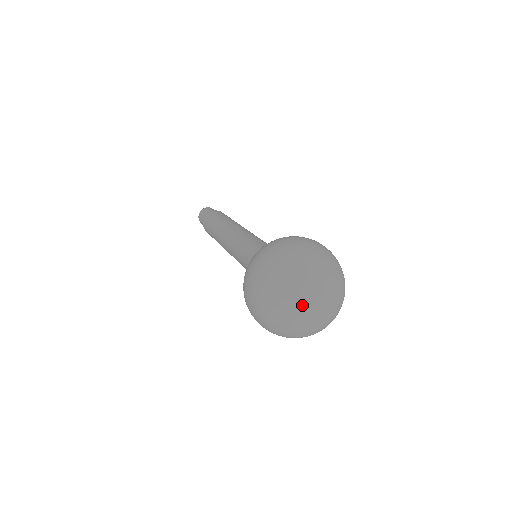
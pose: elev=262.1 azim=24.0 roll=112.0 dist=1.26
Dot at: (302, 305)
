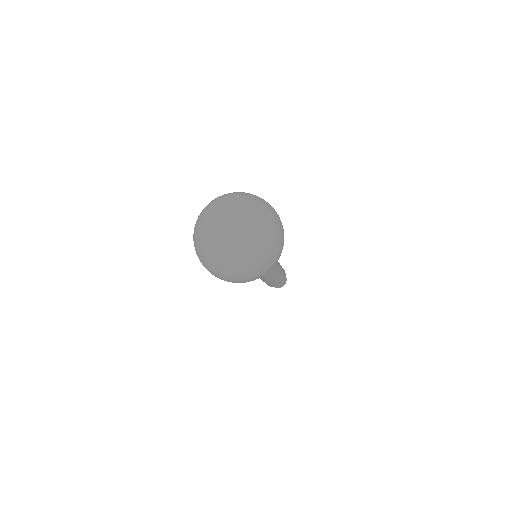
Dot at: (218, 235)
